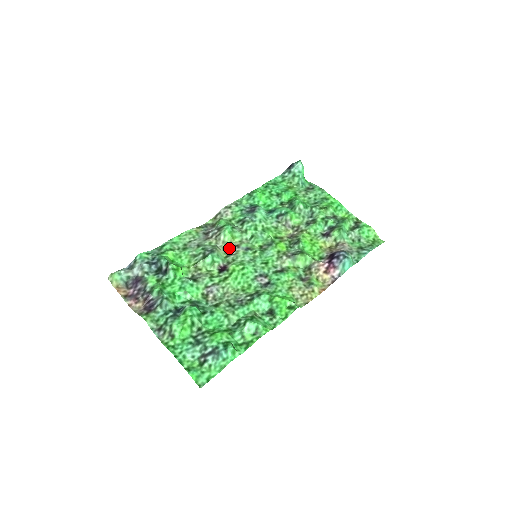
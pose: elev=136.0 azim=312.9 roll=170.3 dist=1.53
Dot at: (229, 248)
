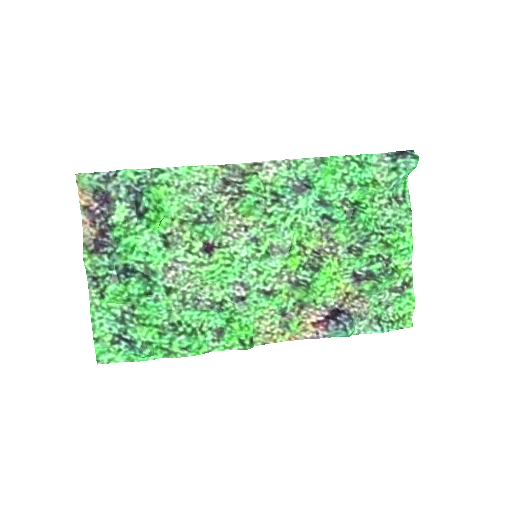
Dot at: (235, 223)
